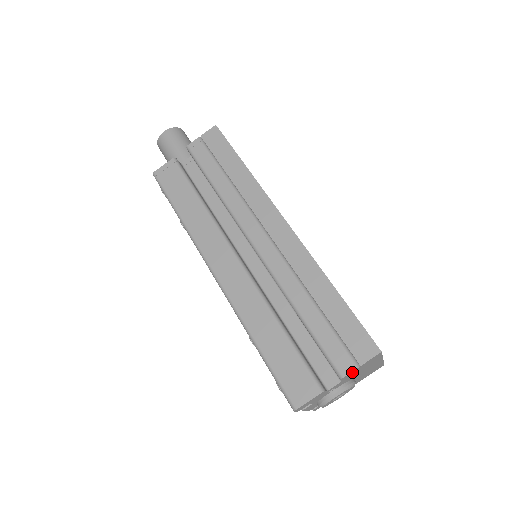
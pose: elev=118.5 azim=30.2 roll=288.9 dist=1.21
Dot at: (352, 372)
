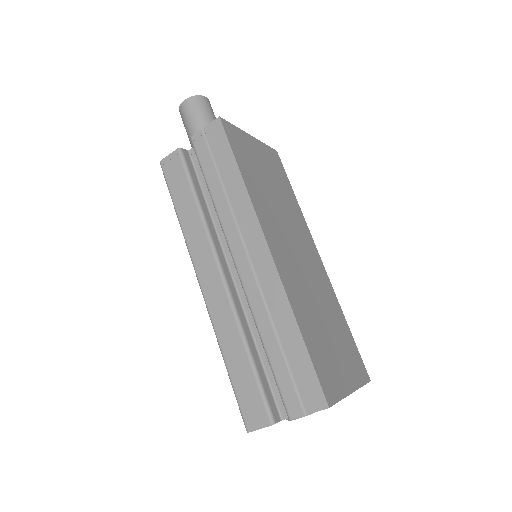
Dot at: (302, 415)
